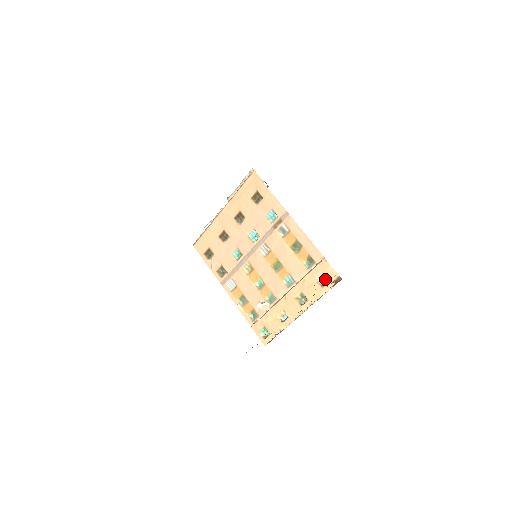
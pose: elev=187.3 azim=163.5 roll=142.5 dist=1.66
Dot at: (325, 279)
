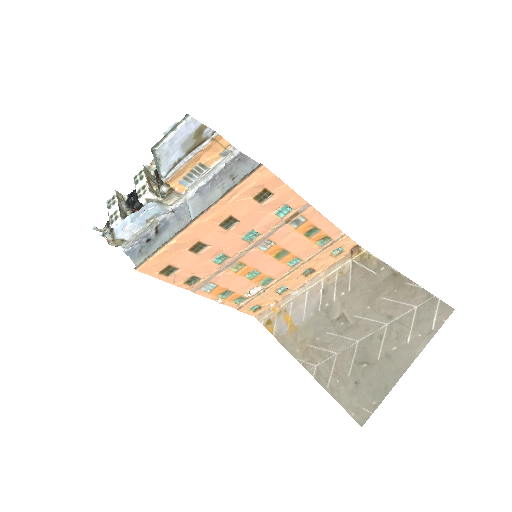
Dot at: (339, 249)
